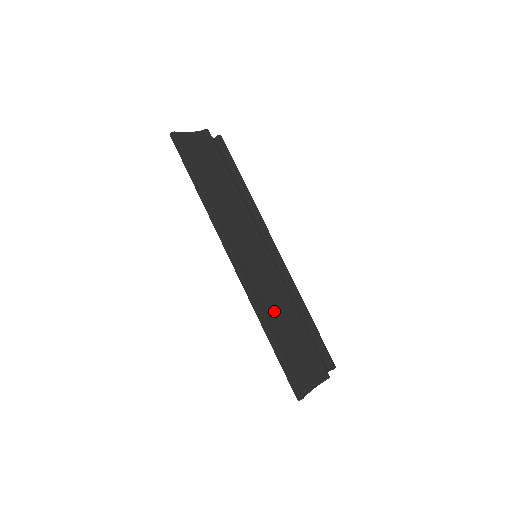
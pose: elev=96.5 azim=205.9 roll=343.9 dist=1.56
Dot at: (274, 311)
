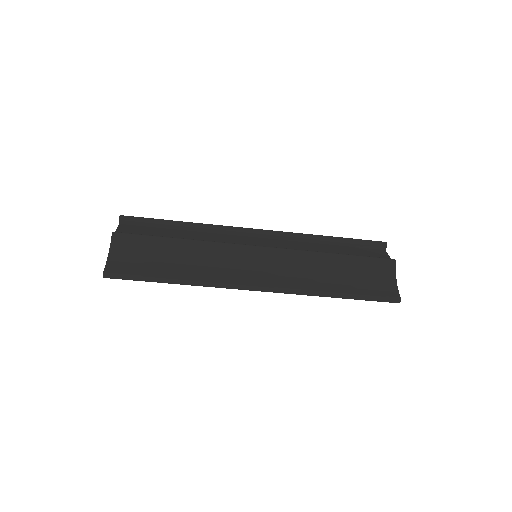
Dot at: (316, 276)
